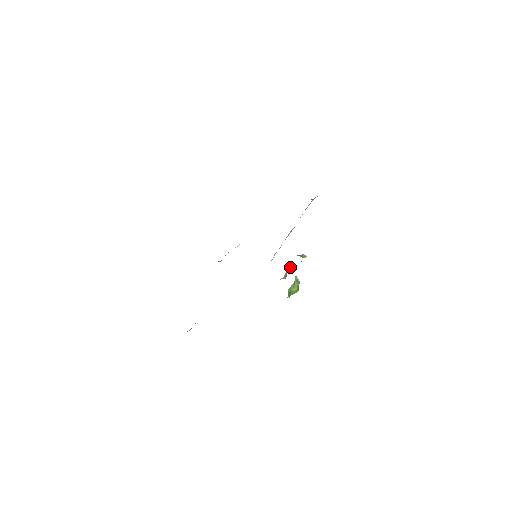
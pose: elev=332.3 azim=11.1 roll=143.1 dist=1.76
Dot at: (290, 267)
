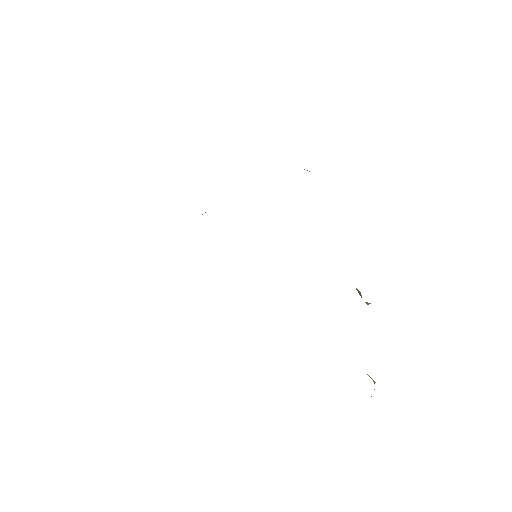
Dot at: occluded
